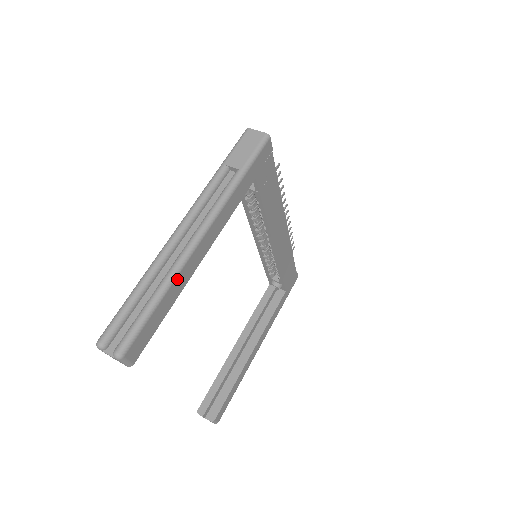
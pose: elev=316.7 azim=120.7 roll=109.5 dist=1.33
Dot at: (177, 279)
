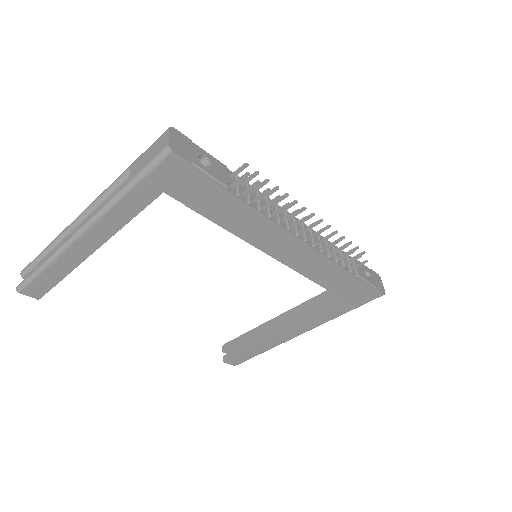
Dot at: (60, 259)
